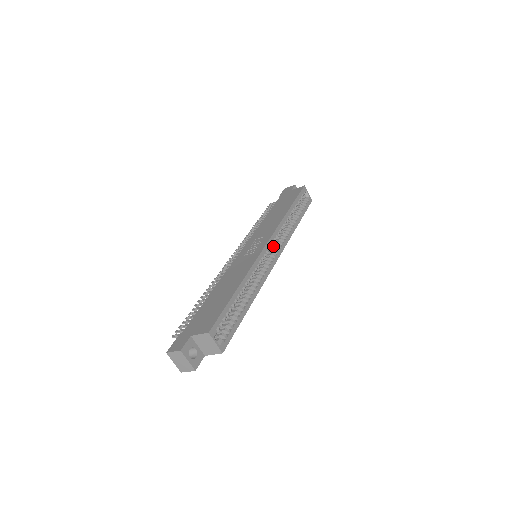
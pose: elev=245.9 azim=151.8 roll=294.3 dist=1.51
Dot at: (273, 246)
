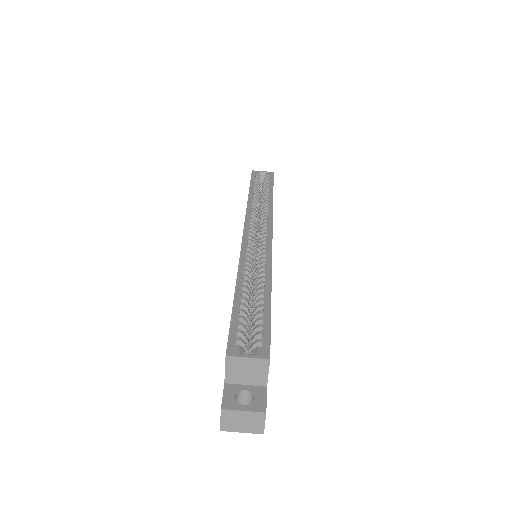
Dot at: (260, 231)
